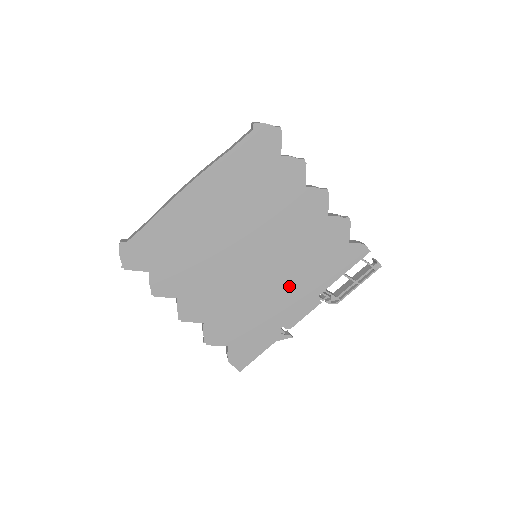
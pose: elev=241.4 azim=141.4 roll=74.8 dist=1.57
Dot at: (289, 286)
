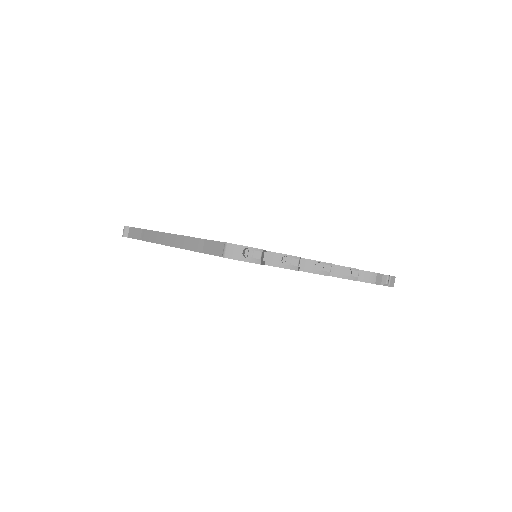
Dot at: occluded
